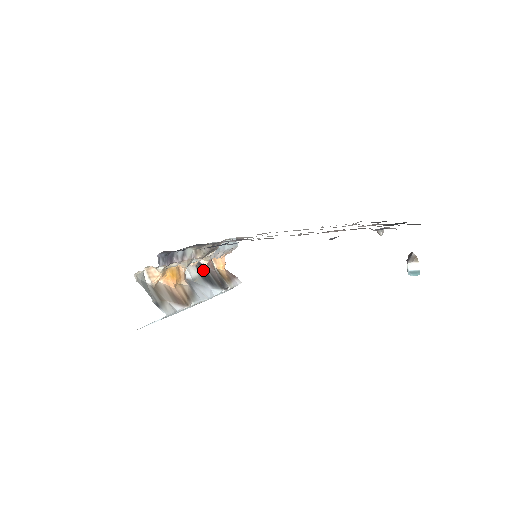
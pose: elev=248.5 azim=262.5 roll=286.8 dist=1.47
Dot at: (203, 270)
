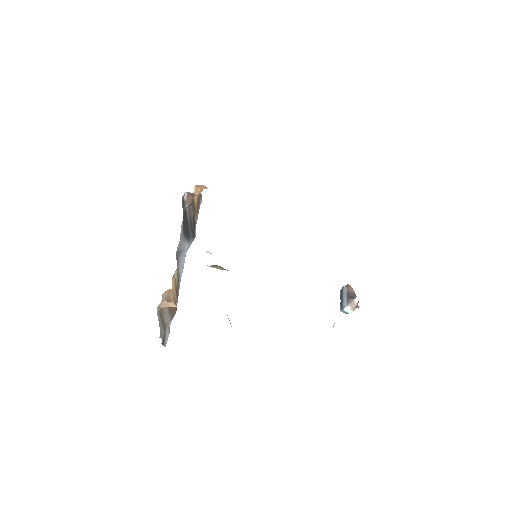
Dot at: (185, 214)
